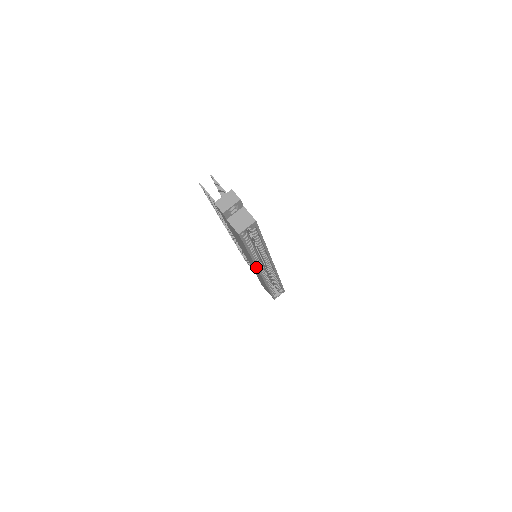
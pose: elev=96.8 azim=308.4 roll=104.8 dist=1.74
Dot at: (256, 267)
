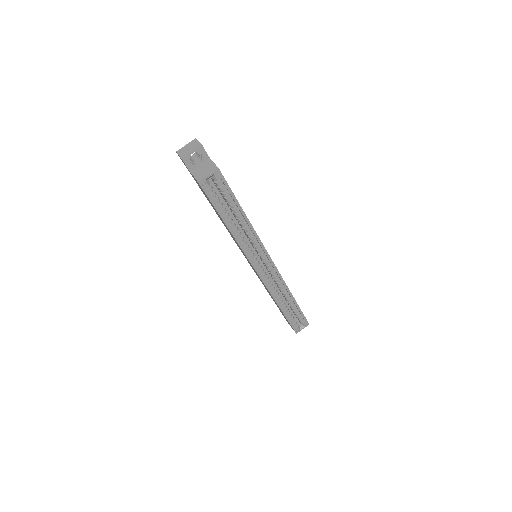
Dot at: (246, 257)
